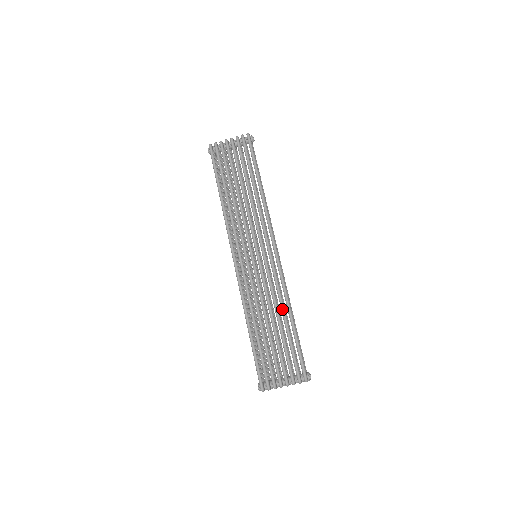
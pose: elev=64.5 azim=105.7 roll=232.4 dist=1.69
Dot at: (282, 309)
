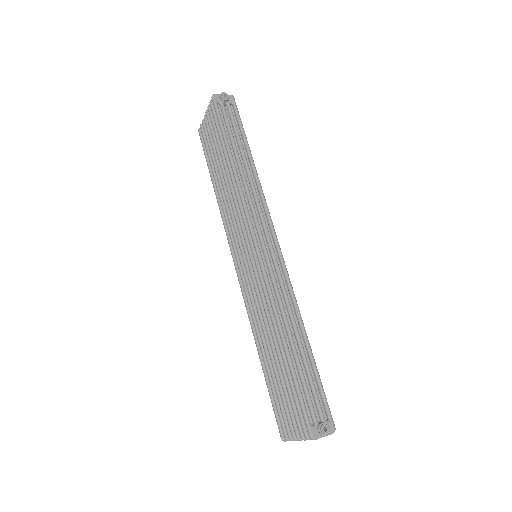
Dot at: (274, 331)
